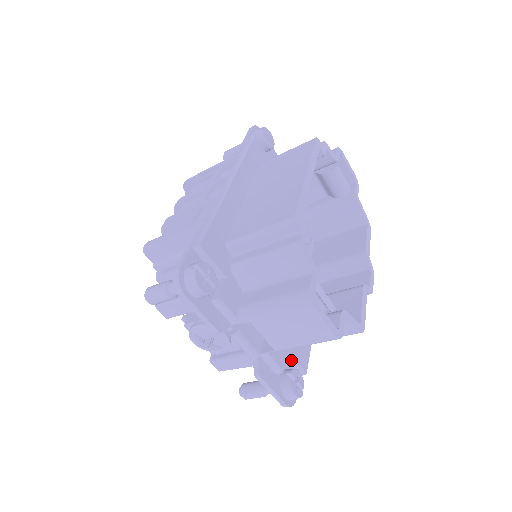
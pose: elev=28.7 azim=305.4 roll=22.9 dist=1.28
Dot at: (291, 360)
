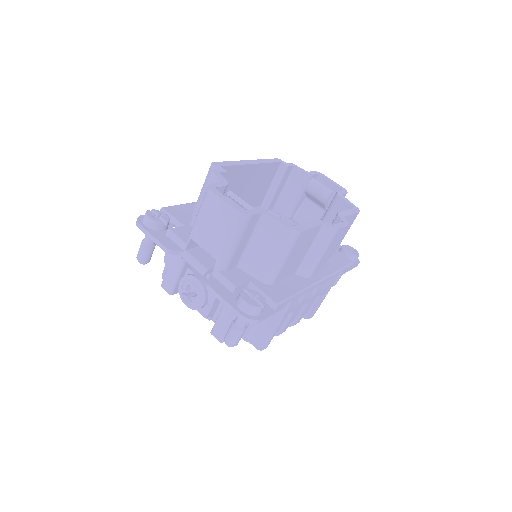
Dot at: occluded
